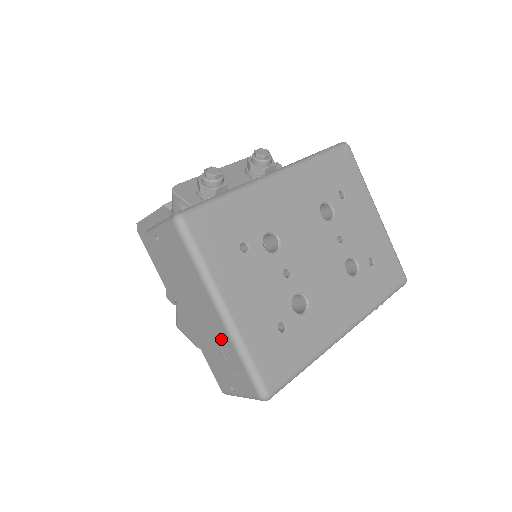
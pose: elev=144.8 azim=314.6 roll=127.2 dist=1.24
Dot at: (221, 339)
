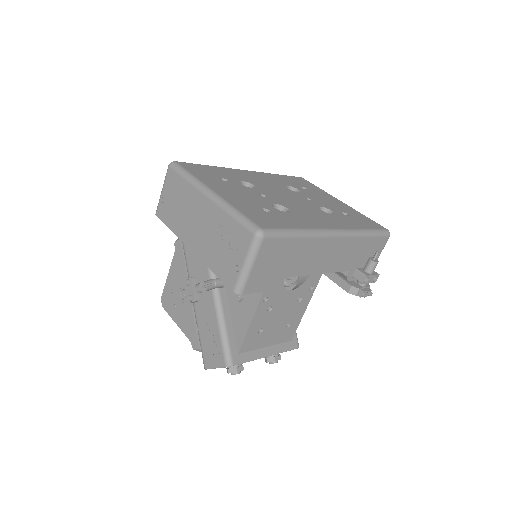
Dot at: (215, 221)
